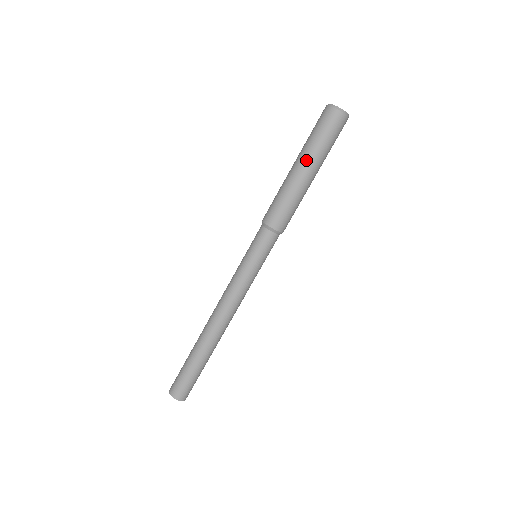
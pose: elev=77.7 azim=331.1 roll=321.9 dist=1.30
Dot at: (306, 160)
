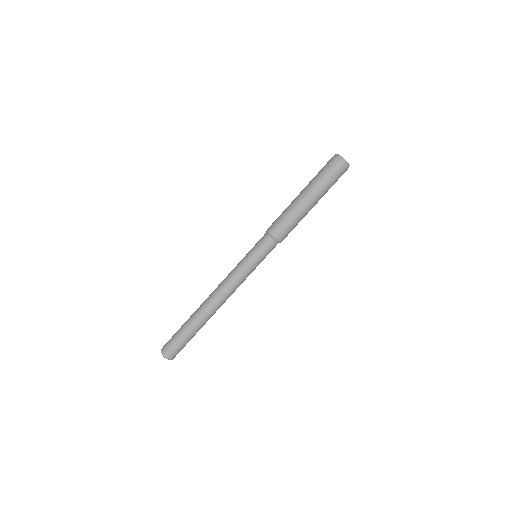
Dot at: (307, 188)
